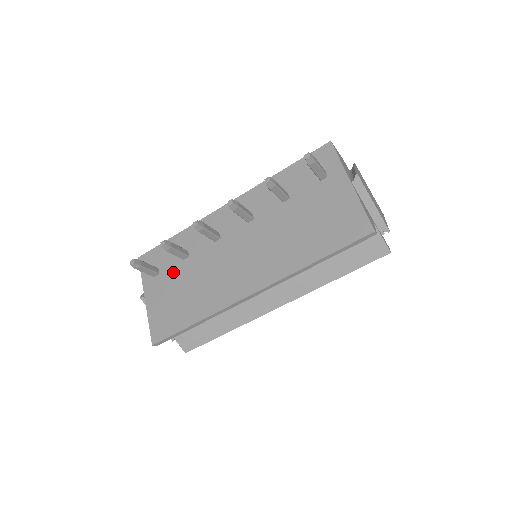
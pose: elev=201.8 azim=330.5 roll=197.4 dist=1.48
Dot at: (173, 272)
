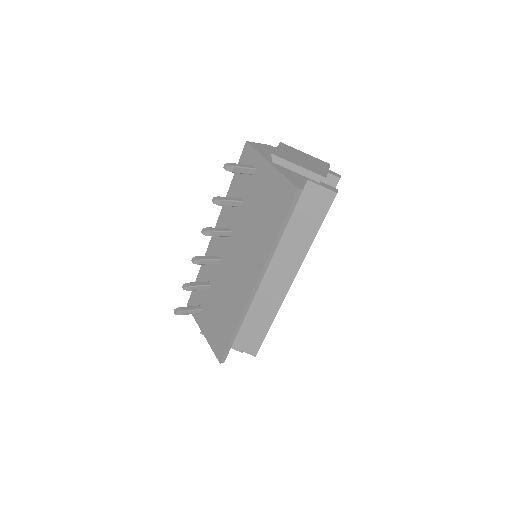
Dot at: (208, 303)
